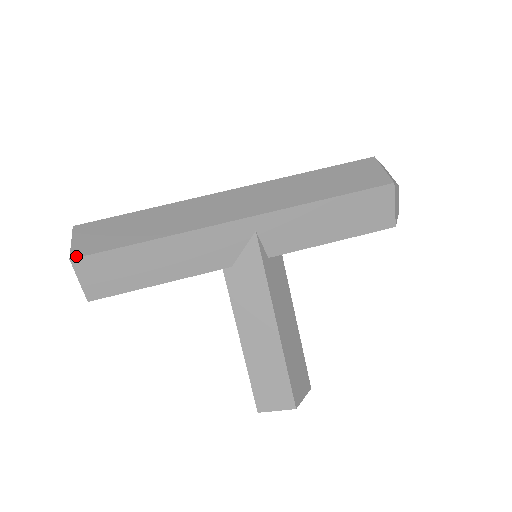
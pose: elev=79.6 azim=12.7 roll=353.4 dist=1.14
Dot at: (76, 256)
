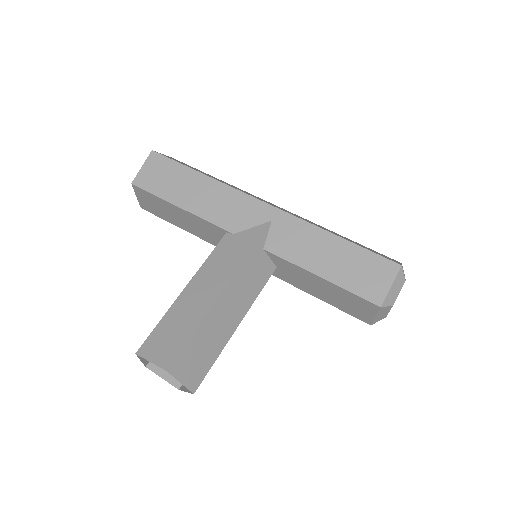
Dot at: (157, 152)
